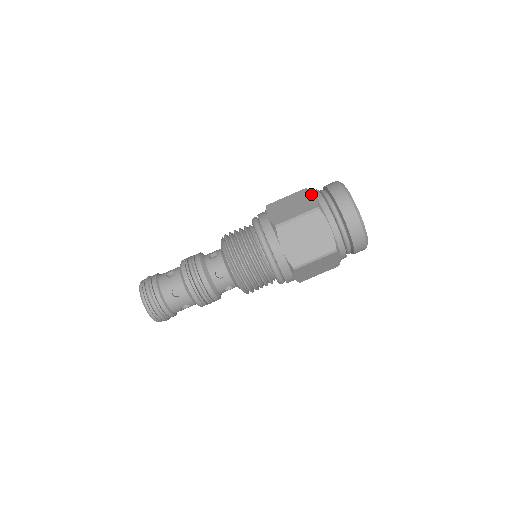
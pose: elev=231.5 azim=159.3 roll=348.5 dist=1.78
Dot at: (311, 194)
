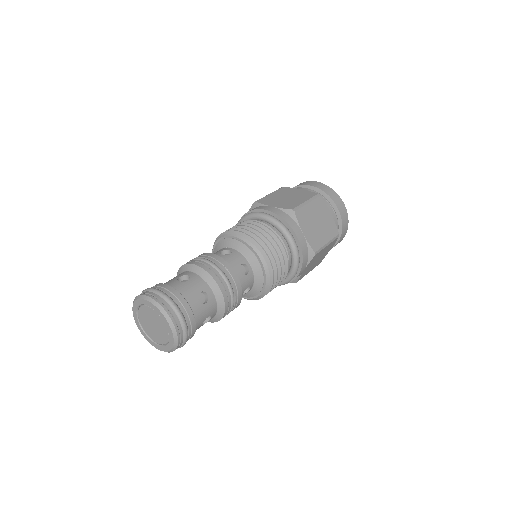
Dot at: (296, 189)
